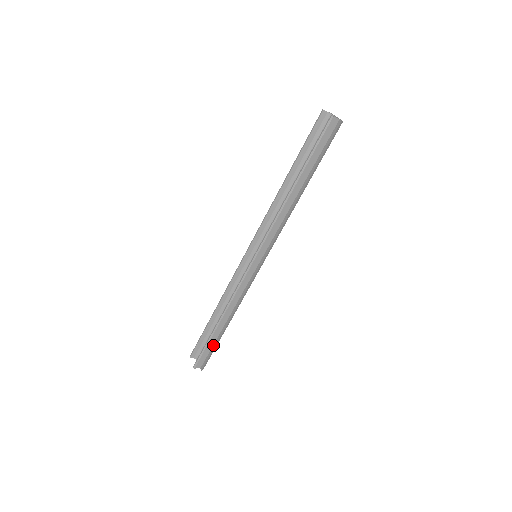
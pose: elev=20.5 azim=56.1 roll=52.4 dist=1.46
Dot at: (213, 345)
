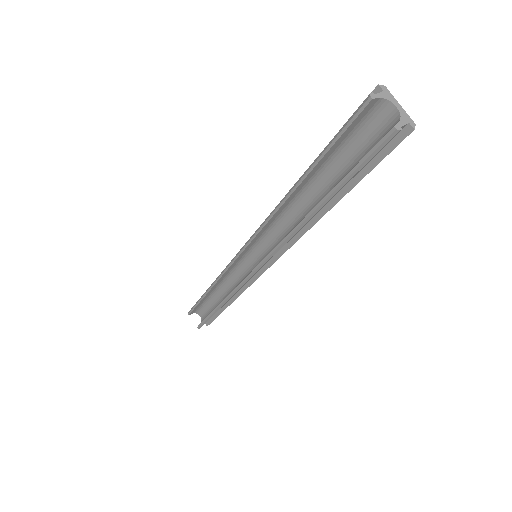
Dot at: (216, 313)
